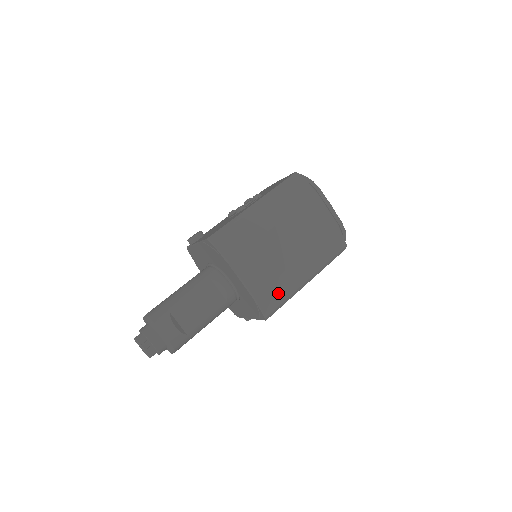
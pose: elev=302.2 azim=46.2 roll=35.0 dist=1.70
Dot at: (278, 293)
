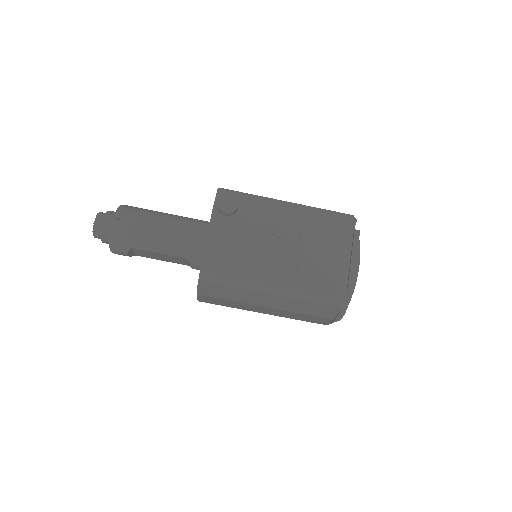
Dot at: occluded
